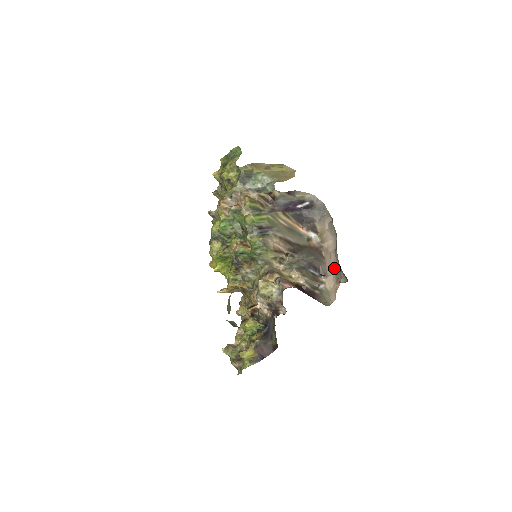
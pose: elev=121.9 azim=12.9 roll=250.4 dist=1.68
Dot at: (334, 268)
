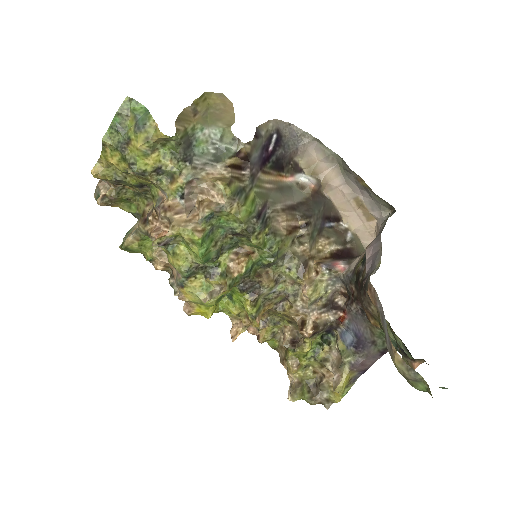
Dot at: (356, 204)
